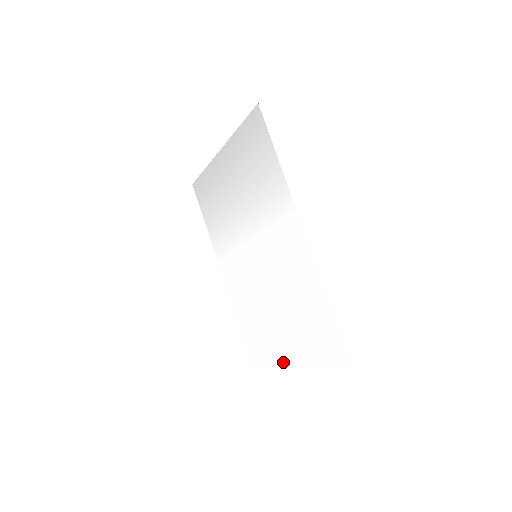
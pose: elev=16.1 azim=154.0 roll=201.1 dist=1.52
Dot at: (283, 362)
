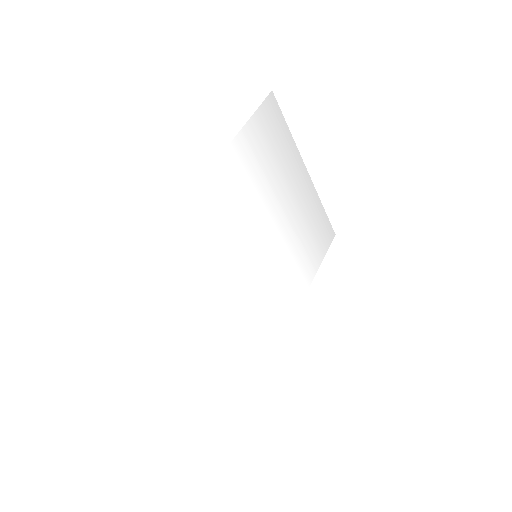
Dot at: (201, 377)
